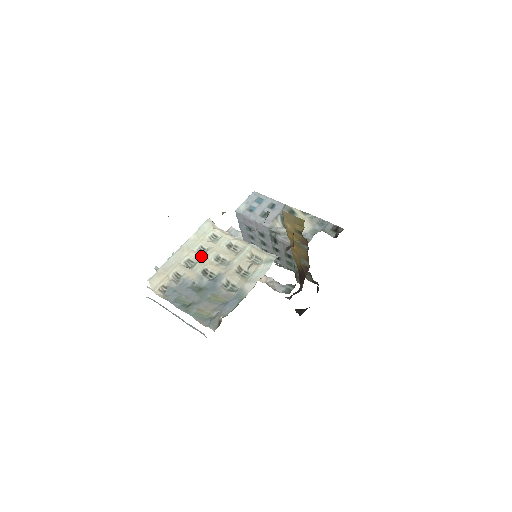
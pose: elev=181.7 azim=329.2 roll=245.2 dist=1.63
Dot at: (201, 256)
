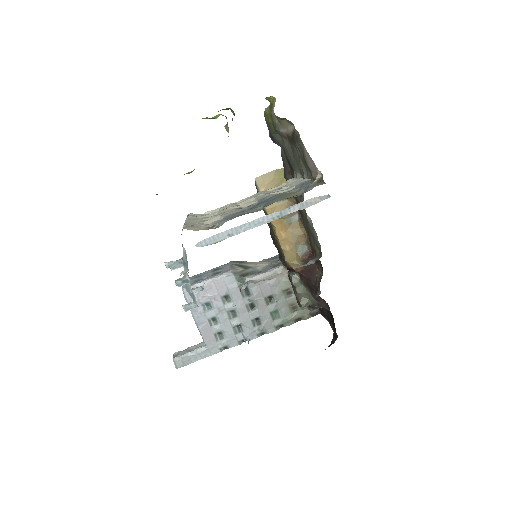
Dot at: (219, 214)
